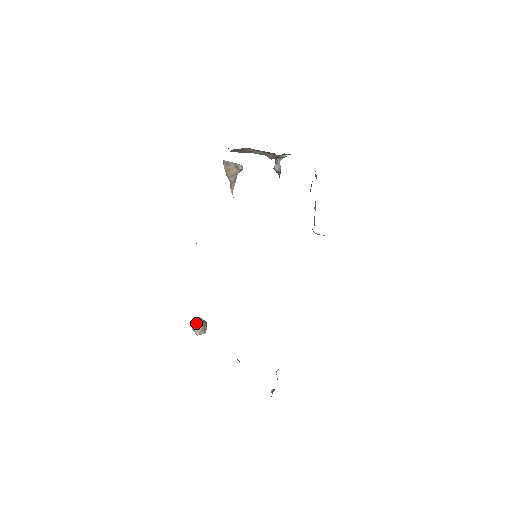
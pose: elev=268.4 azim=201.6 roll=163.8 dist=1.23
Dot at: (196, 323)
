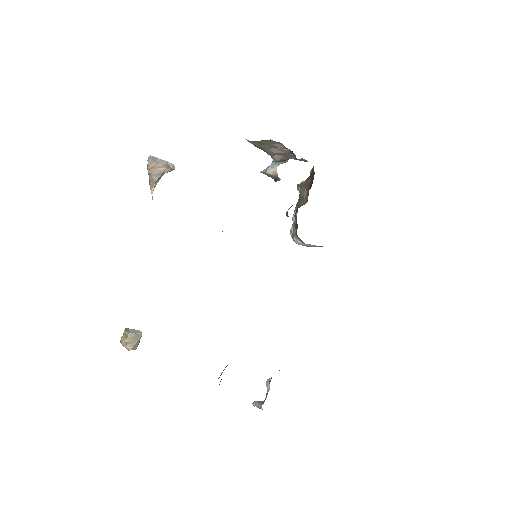
Dot at: (132, 335)
